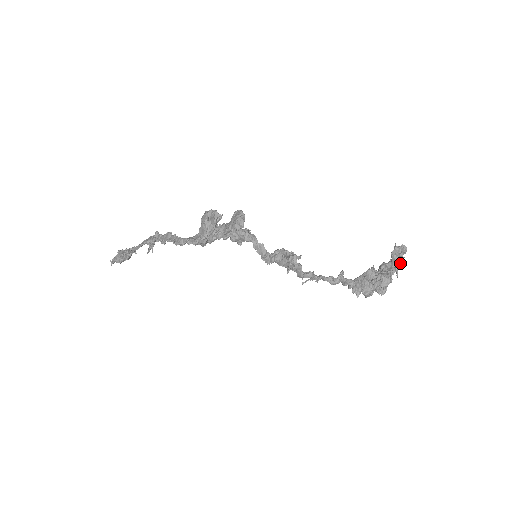
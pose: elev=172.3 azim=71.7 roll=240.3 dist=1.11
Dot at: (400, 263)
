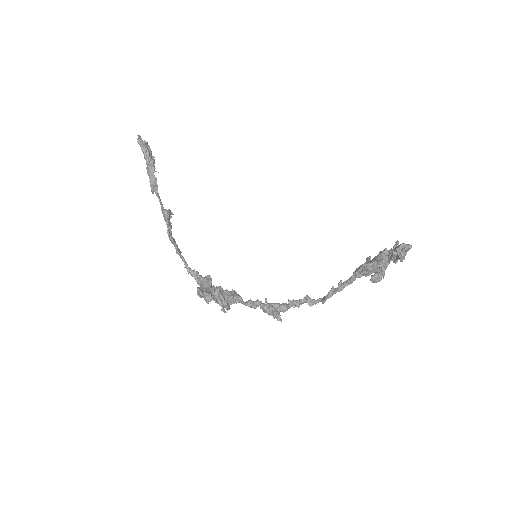
Dot at: (401, 256)
